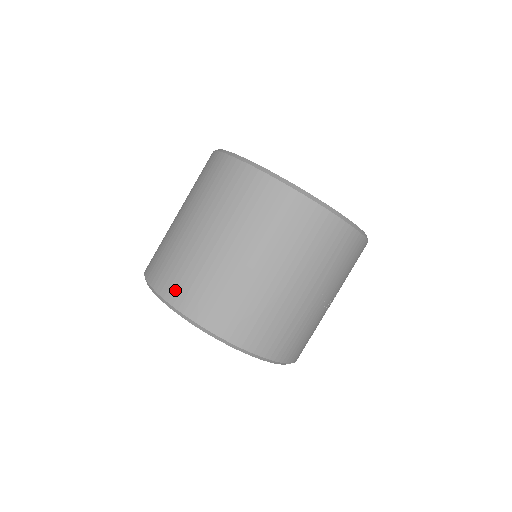
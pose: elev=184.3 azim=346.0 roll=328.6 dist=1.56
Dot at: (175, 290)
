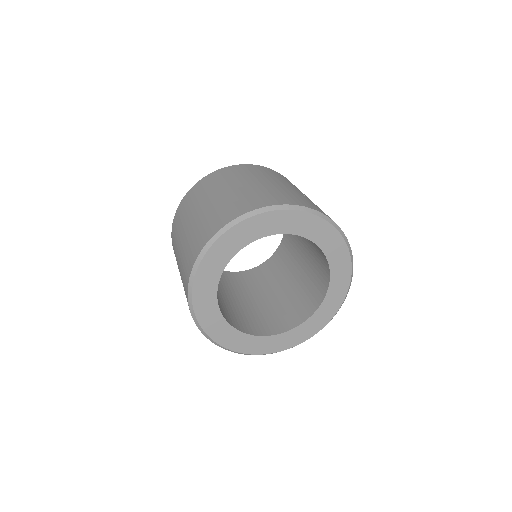
Dot at: (199, 244)
